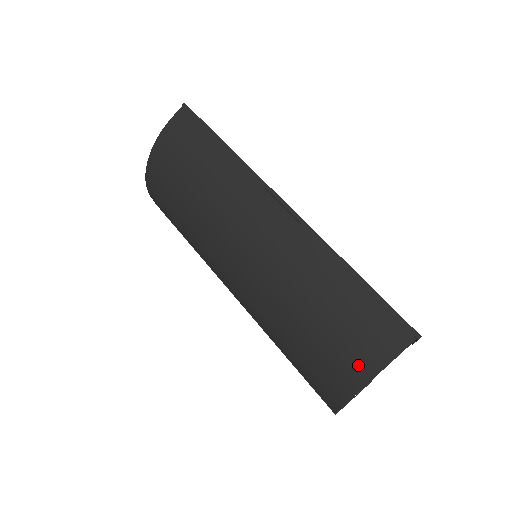
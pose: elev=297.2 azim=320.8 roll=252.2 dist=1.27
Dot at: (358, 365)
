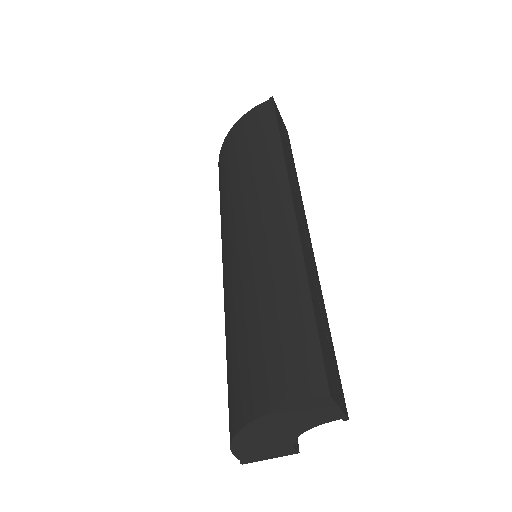
Dot at: (255, 395)
